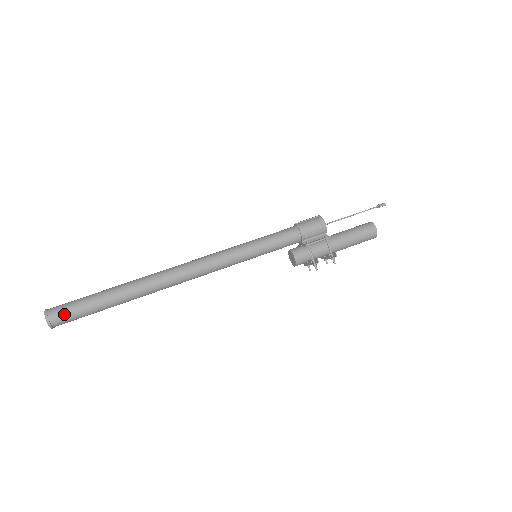
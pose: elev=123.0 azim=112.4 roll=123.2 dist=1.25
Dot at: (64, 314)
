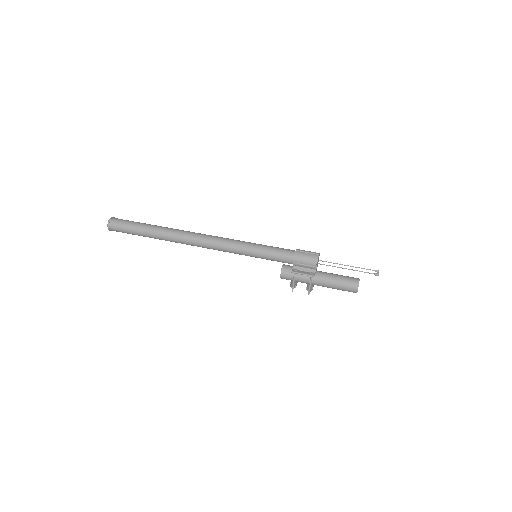
Dot at: (118, 228)
